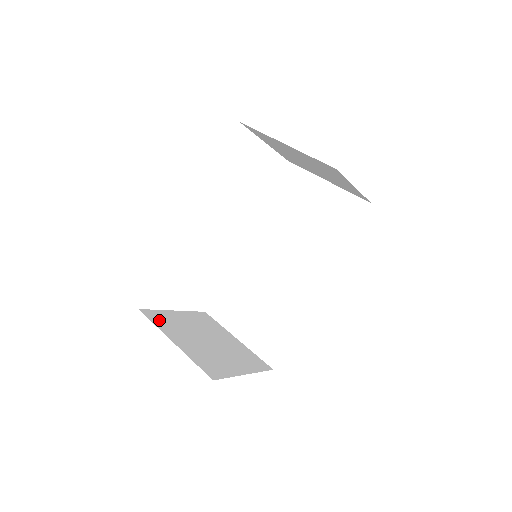
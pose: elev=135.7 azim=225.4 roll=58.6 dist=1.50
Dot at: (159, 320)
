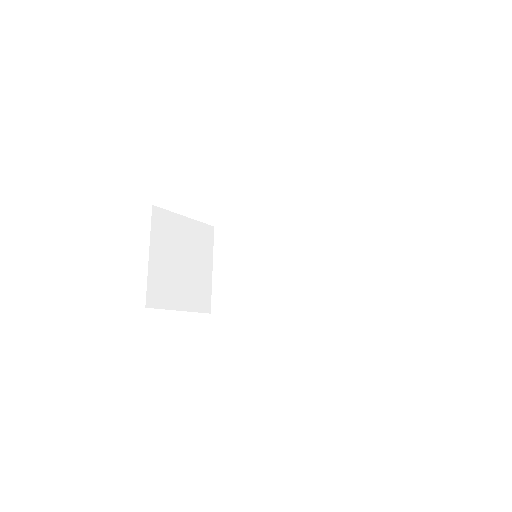
Dot at: (160, 225)
